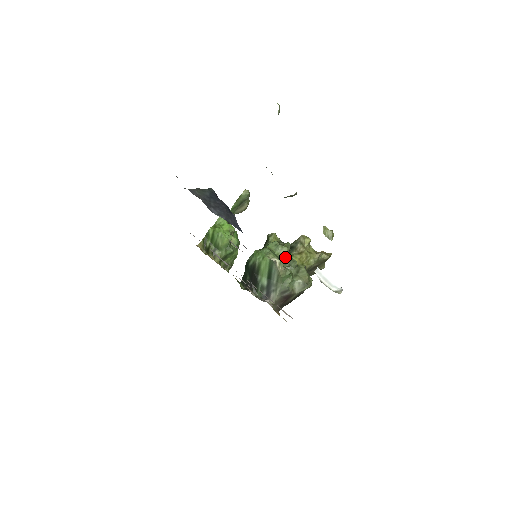
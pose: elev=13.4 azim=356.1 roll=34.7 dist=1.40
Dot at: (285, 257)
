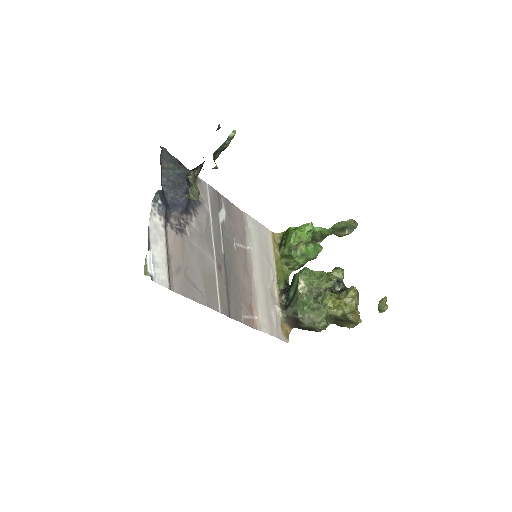
Dot at: (319, 289)
